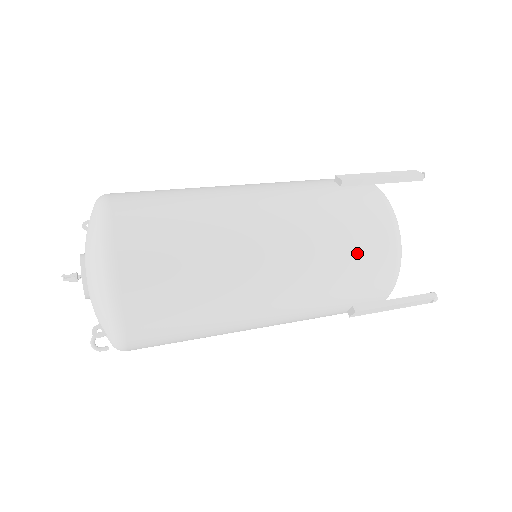
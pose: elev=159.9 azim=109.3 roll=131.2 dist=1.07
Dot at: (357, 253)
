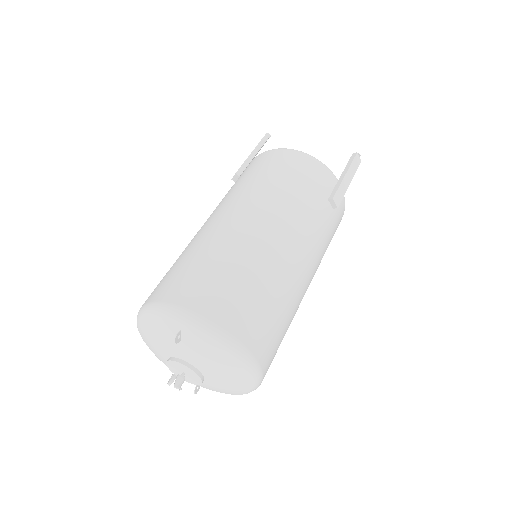
Dot at: occluded
